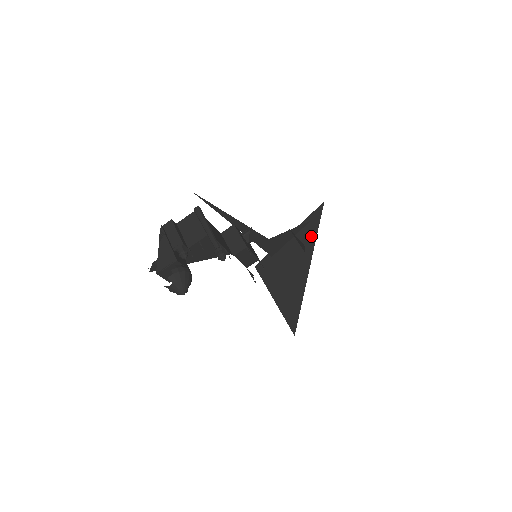
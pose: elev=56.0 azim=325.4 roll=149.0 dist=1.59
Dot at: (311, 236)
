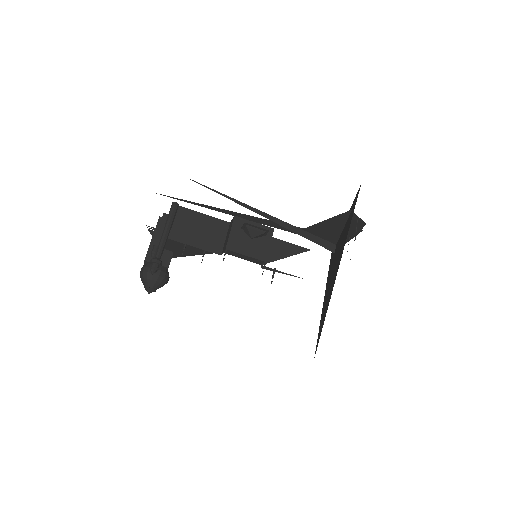
Dot at: (346, 234)
